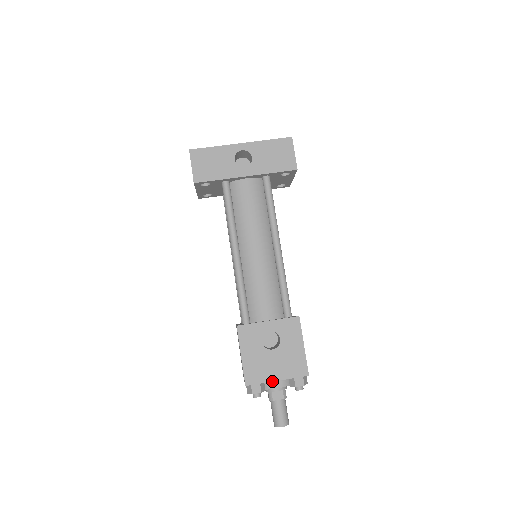
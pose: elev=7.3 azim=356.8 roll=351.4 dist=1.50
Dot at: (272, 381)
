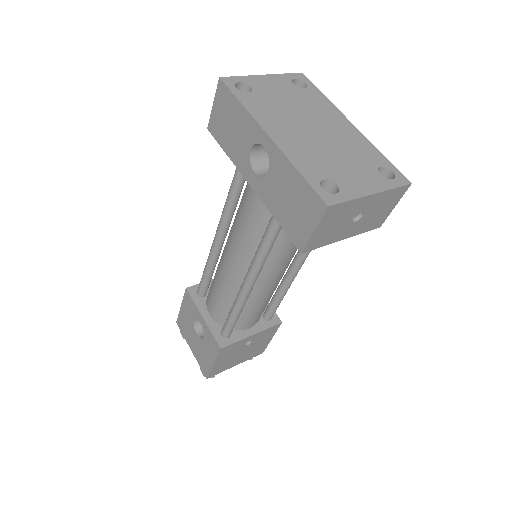
Dot at: (189, 345)
